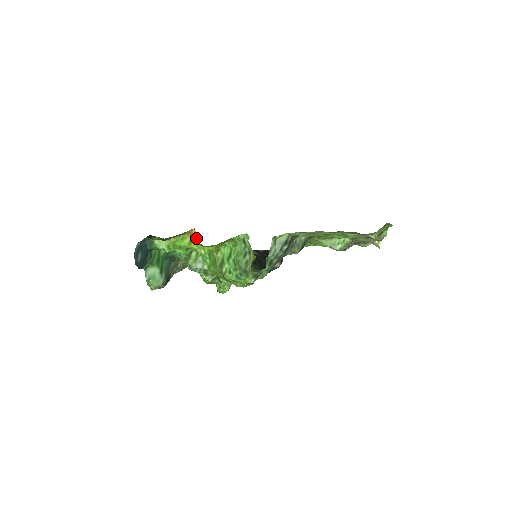
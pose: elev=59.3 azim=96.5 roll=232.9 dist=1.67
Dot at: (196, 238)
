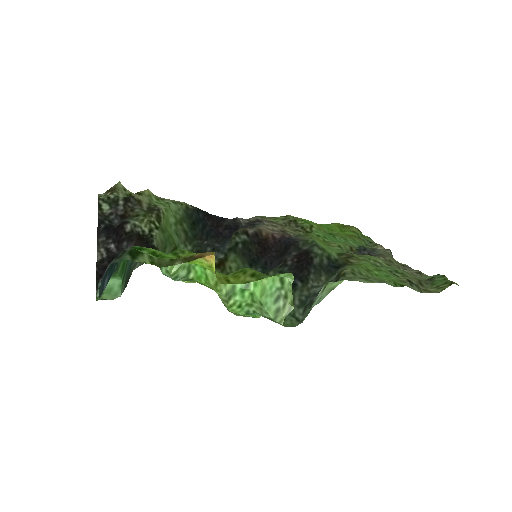
Dot at: occluded
